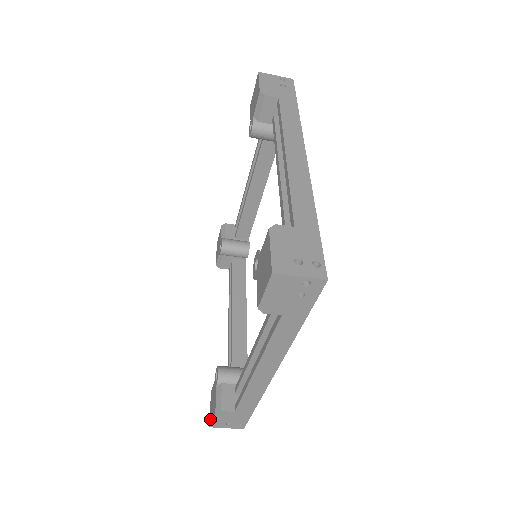
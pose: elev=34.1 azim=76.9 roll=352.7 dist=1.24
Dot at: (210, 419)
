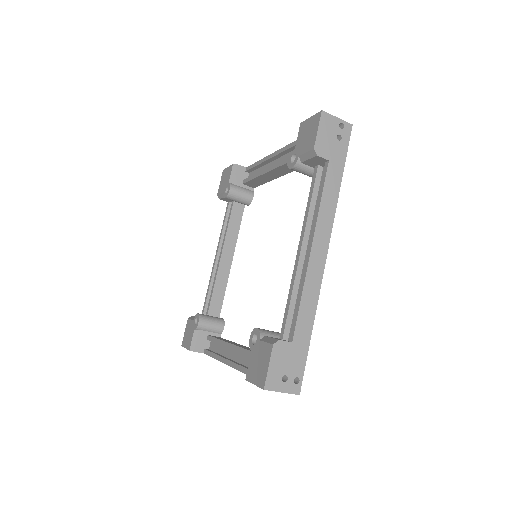
Dot at: (261, 381)
